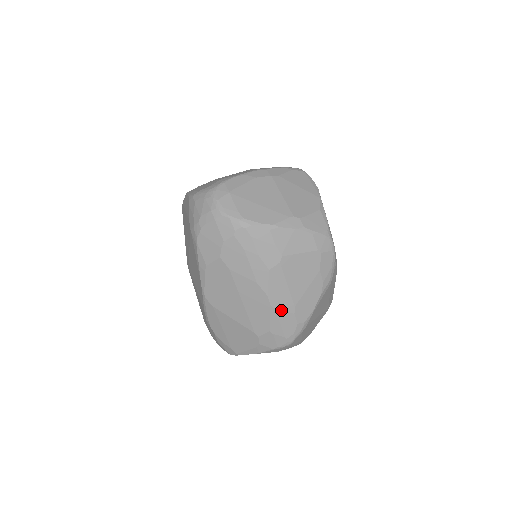
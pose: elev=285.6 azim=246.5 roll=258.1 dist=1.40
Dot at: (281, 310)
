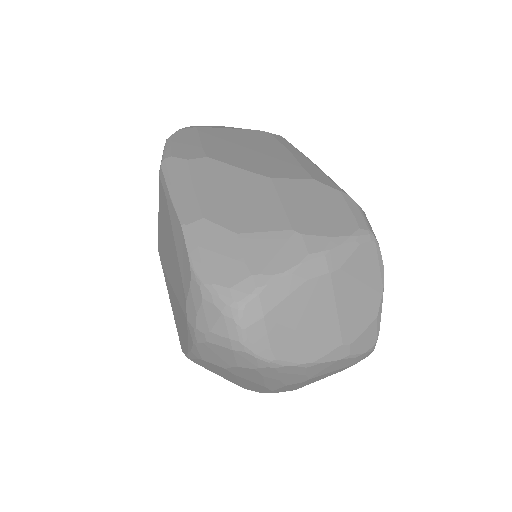
Dot at: (282, 391)
